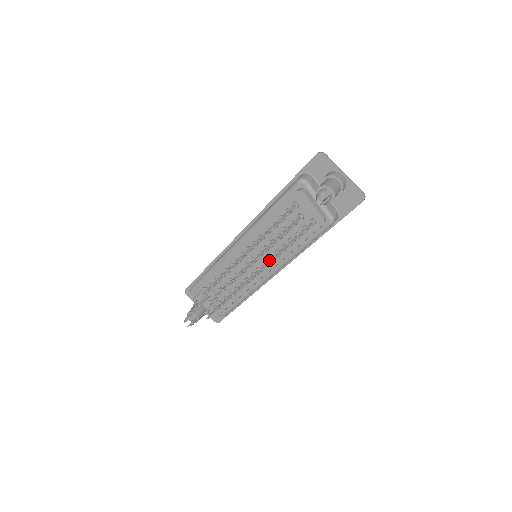
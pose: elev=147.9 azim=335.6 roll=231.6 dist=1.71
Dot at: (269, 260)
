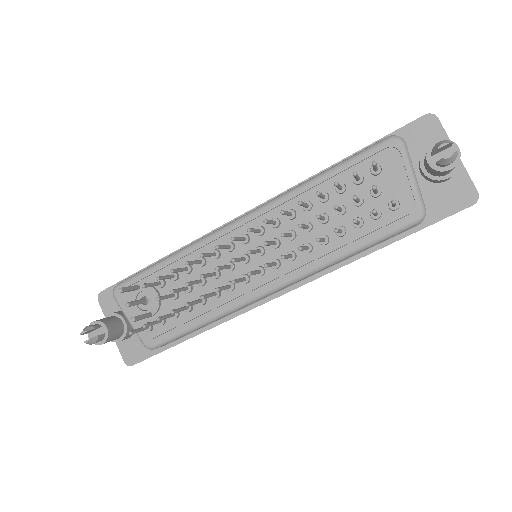
Dot at: (290, 254)
